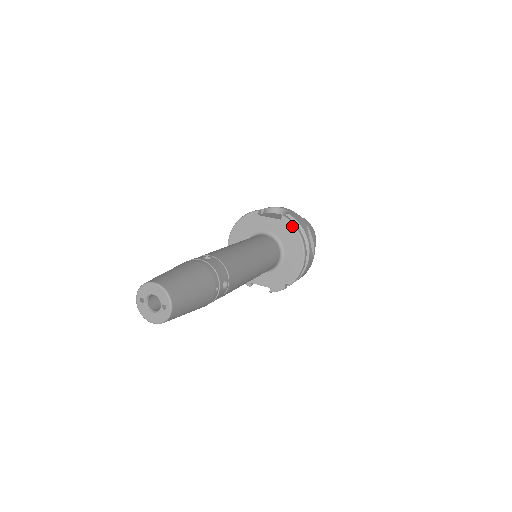
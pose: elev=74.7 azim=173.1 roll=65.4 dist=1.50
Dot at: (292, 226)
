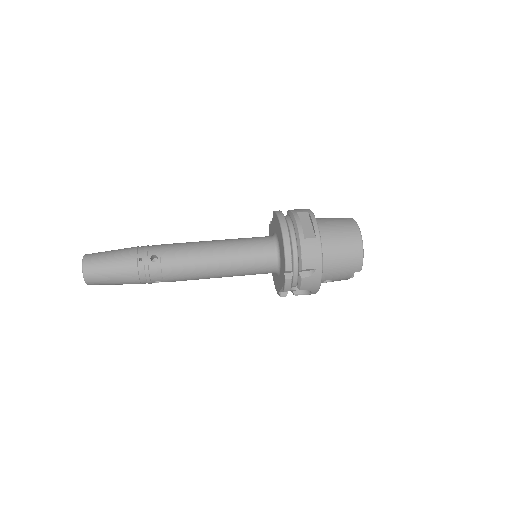
Dot at: (276, 214)
